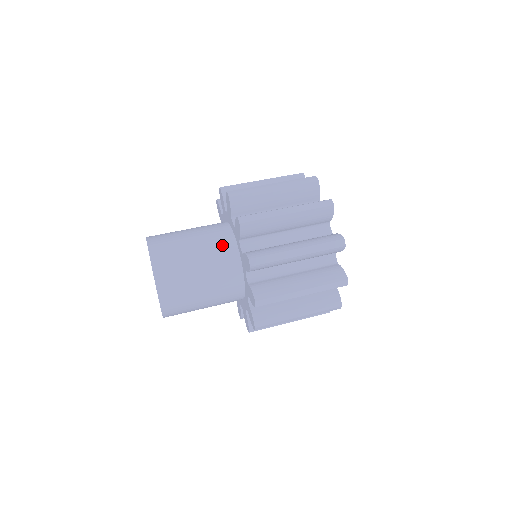
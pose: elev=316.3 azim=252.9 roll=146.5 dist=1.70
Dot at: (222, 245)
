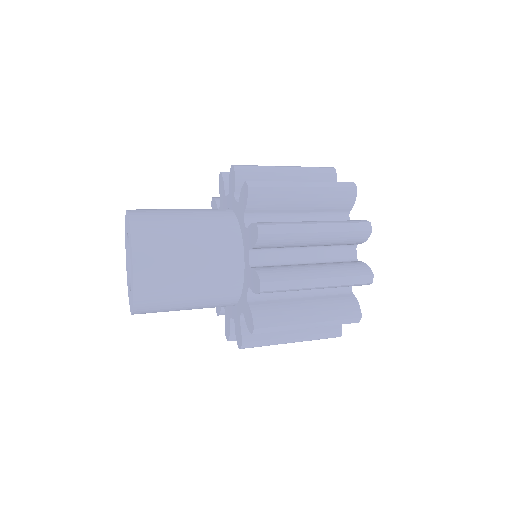
Dot at: occluded
